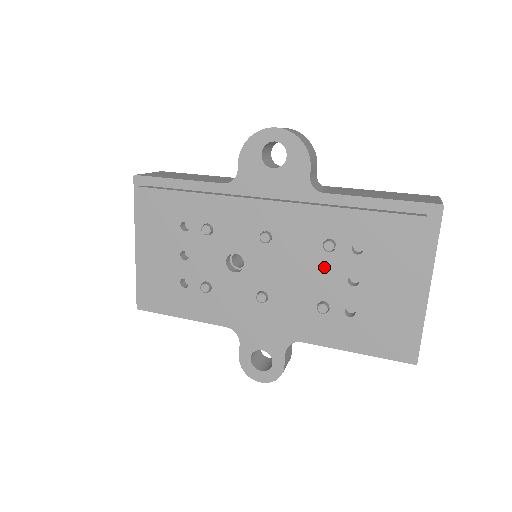
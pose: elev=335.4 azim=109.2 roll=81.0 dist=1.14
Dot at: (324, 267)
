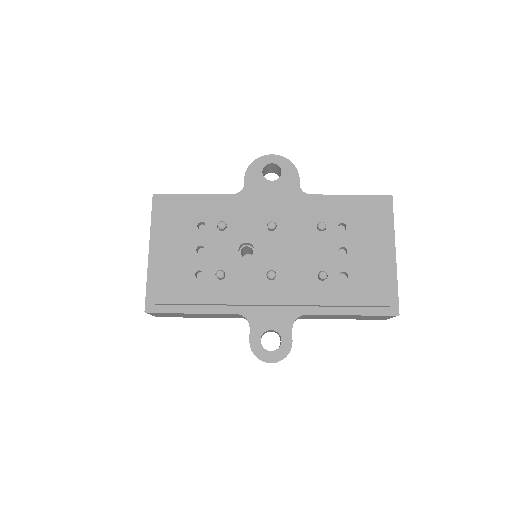
Dot at: (319, 243)
